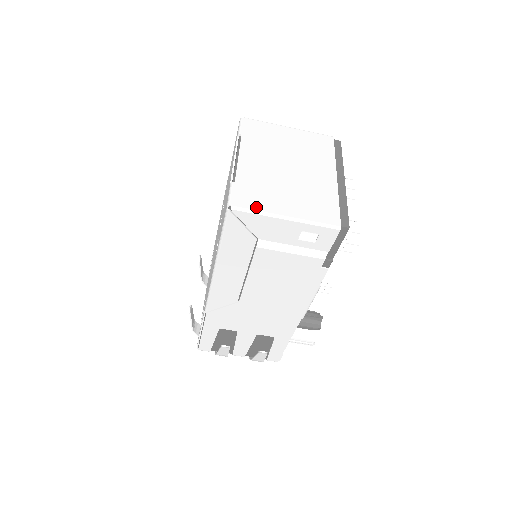
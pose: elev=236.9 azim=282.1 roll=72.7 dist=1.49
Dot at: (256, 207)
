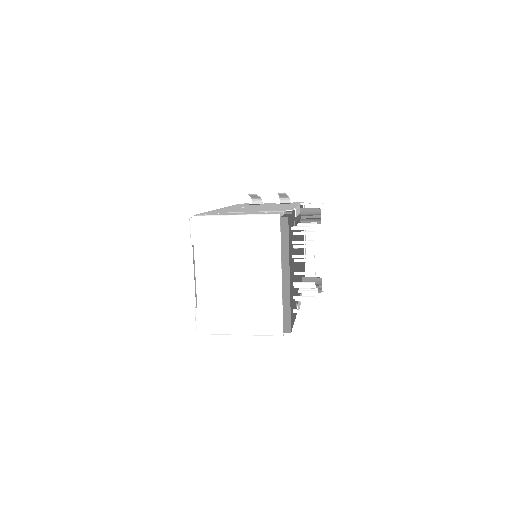
Dot at: (216, 330)
